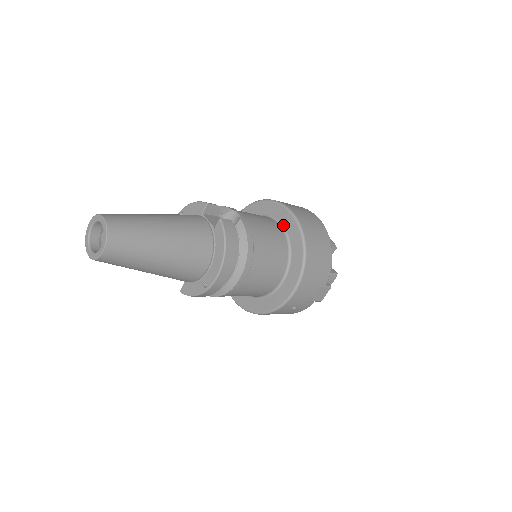
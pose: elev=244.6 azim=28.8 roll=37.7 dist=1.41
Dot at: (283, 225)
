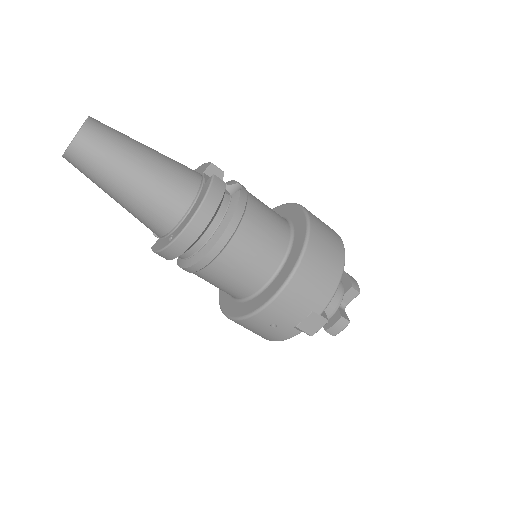
Dot at: (294, 227)
